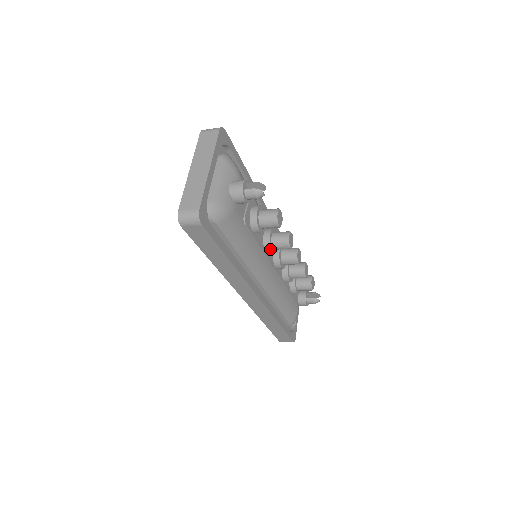
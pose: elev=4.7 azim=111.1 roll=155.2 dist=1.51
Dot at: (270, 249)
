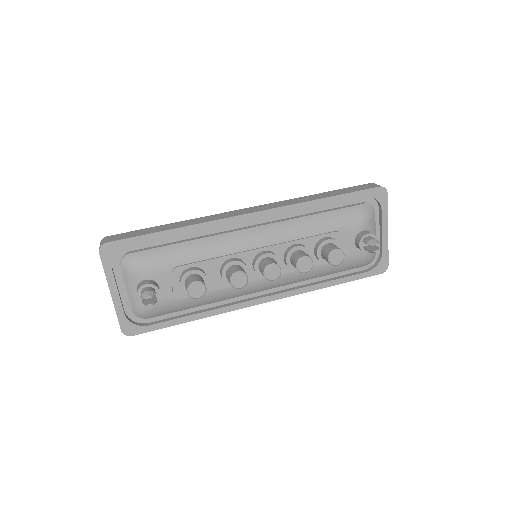
Dot at: occluded
